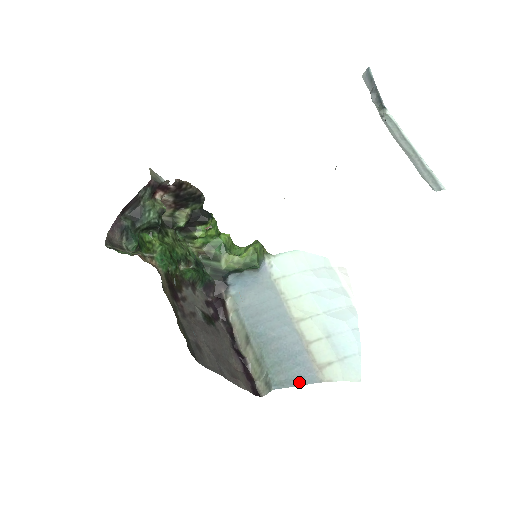
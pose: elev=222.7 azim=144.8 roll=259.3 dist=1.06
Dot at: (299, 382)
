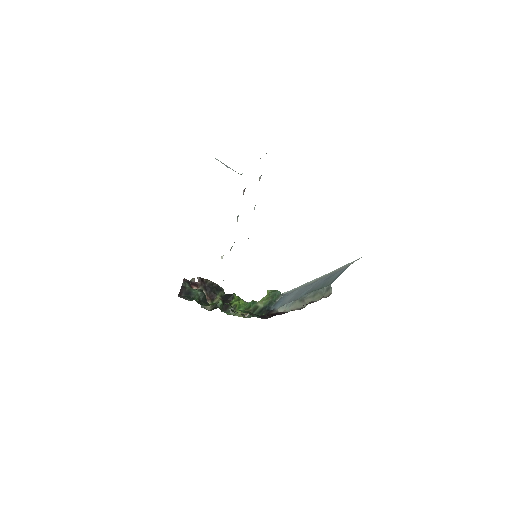
Dot at: occluded
